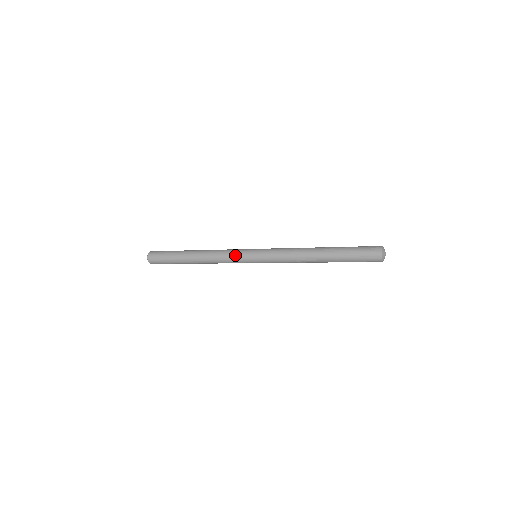
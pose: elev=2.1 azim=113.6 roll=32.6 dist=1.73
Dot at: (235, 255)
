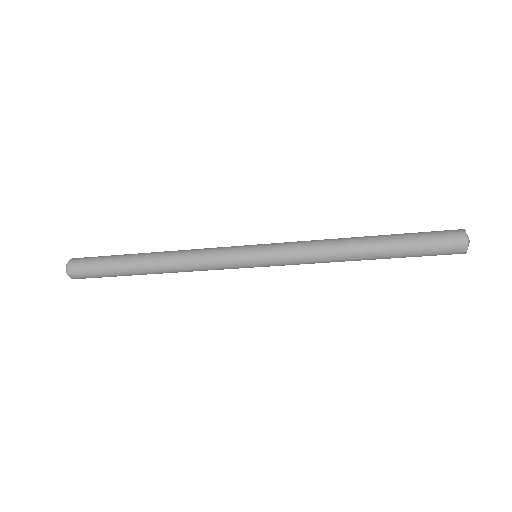
Dot at: (223, 258)
